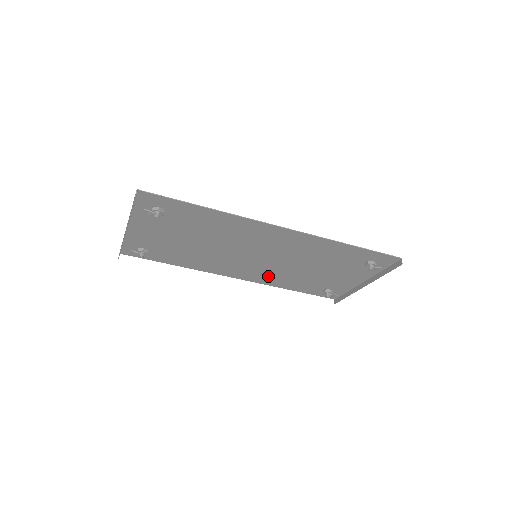
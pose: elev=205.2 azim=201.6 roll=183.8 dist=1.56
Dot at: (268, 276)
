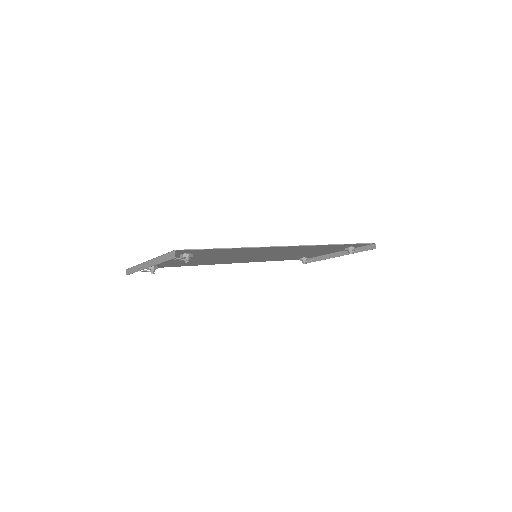
Dot at: occluded
